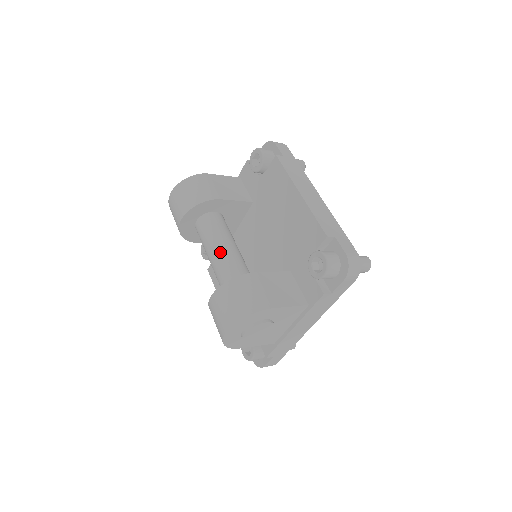
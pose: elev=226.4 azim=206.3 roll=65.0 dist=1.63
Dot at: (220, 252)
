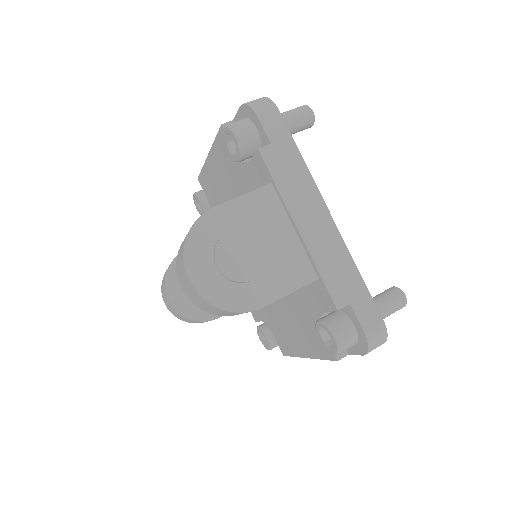
Dot at: occluded
